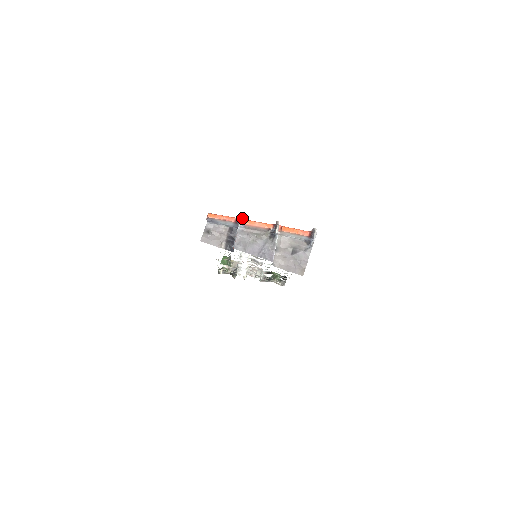
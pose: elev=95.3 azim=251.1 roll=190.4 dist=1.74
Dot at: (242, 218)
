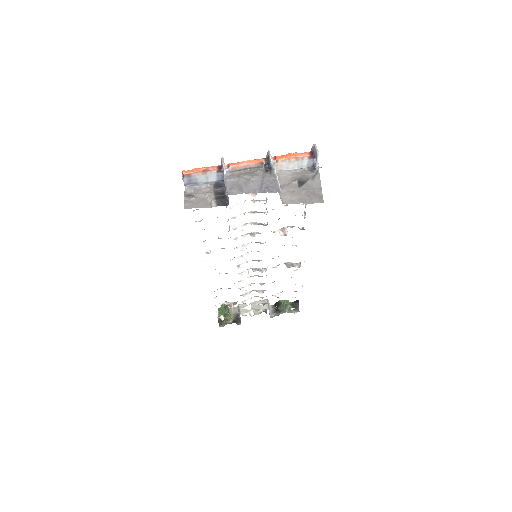
Dot at: occluded
